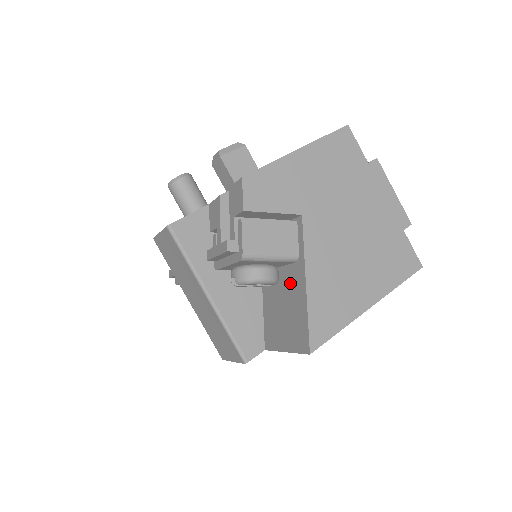
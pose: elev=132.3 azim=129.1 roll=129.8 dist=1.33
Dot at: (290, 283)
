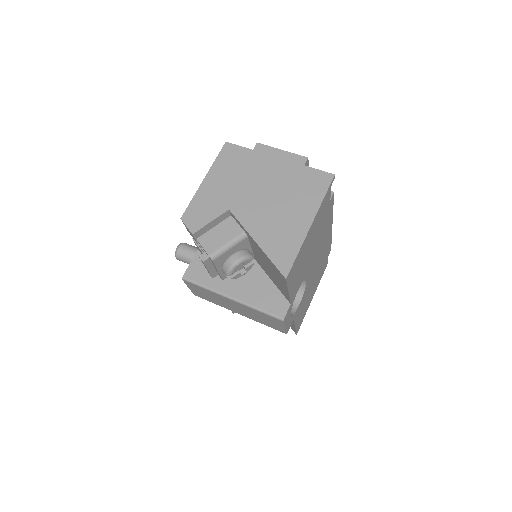
Dot at: (258, 251)
